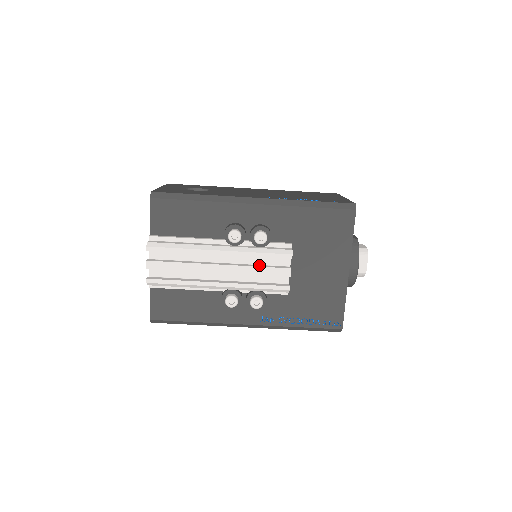
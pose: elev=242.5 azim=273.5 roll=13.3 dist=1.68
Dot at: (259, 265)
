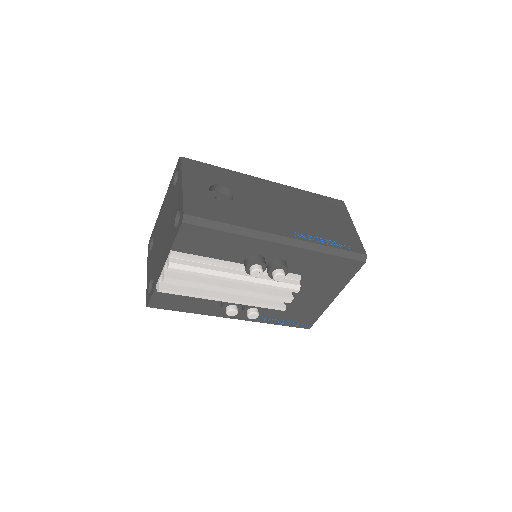
Dot at: (267, 291)
